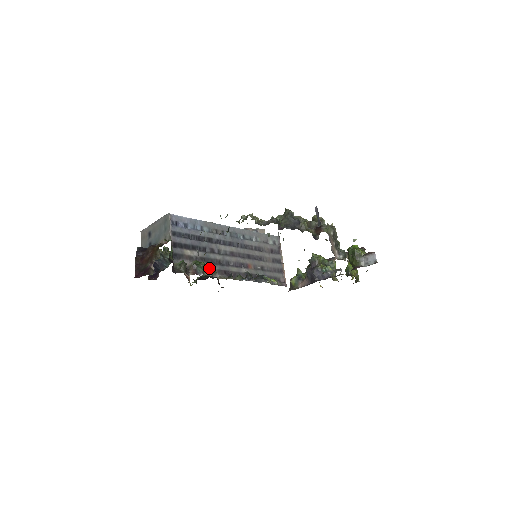
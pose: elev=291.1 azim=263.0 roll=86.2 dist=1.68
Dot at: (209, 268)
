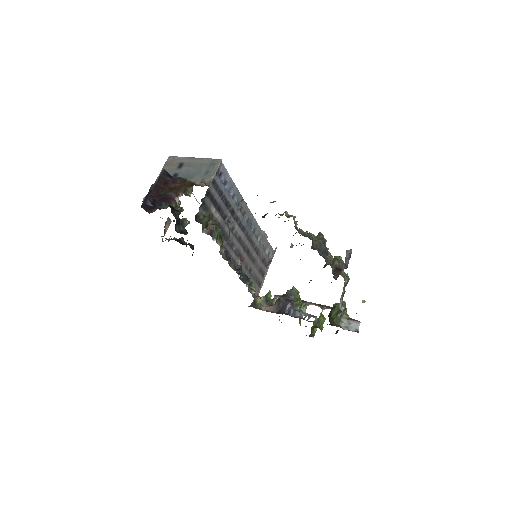
Dot at: occluded
